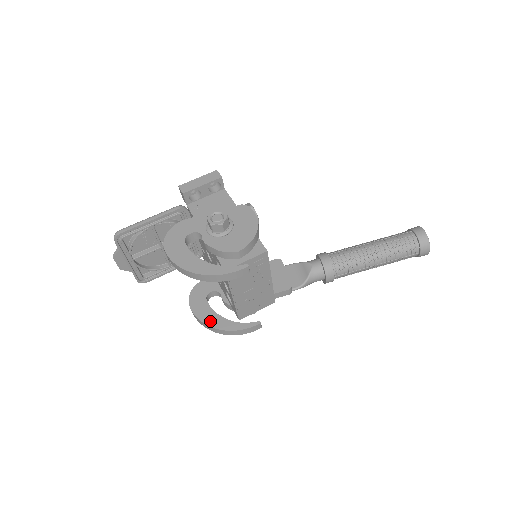
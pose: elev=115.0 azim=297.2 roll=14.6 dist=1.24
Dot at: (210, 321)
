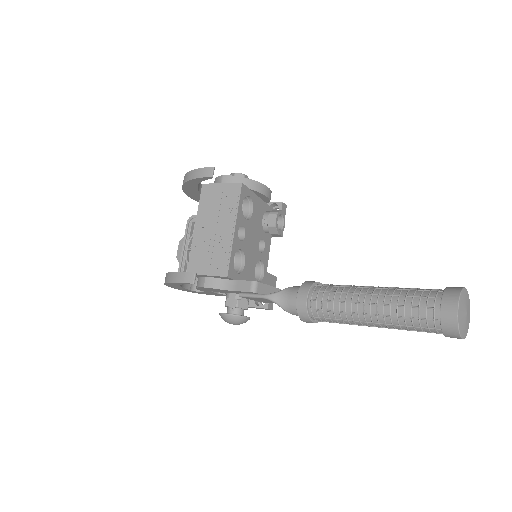
Dot at: occluded
